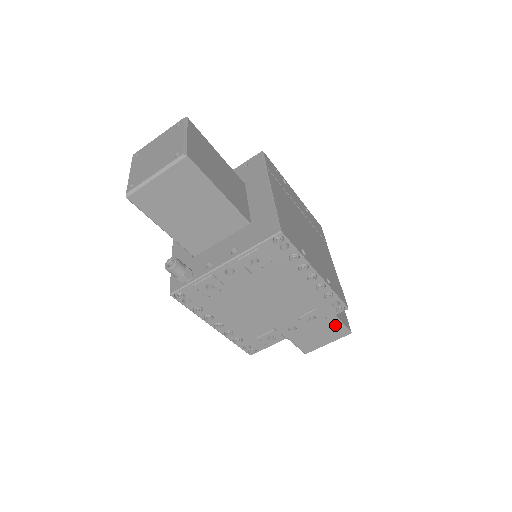
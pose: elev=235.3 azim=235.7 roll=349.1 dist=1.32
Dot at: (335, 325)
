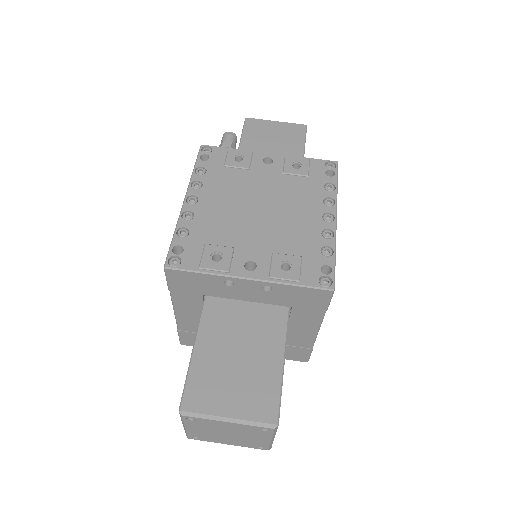
Dot at: (270, 381)
